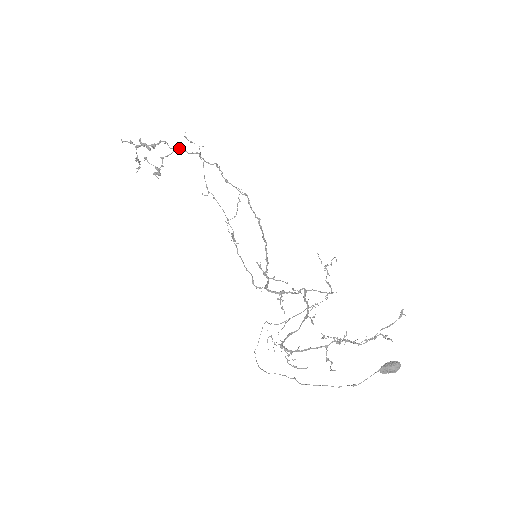
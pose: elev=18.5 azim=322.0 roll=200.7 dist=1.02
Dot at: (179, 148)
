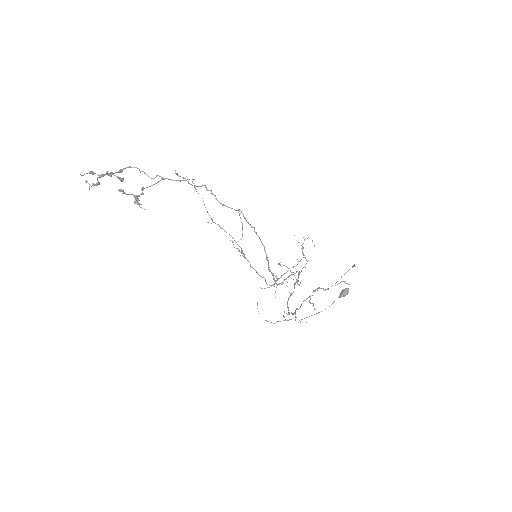
Dot at: (164, 179)
